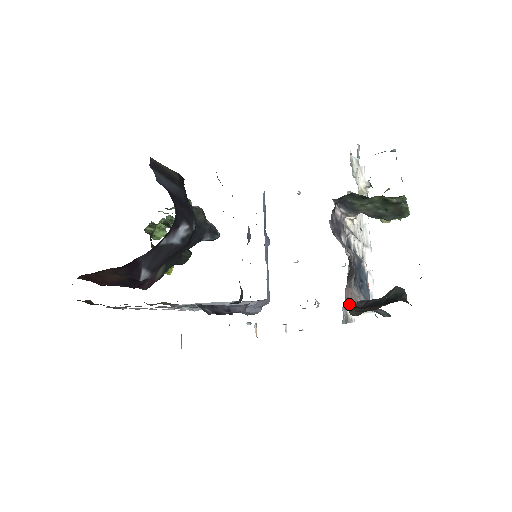
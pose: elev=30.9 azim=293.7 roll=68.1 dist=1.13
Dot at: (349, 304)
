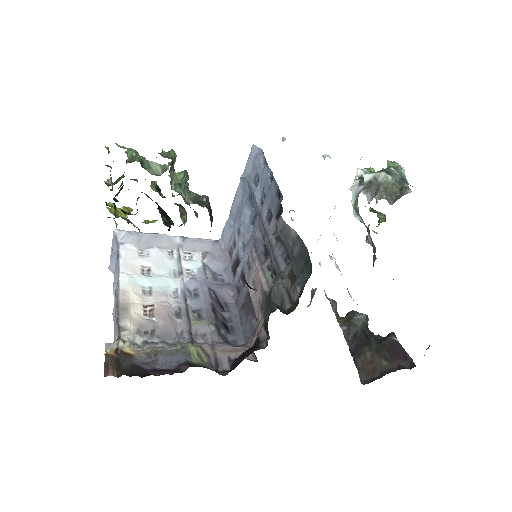
Dot at: (354, 362)
